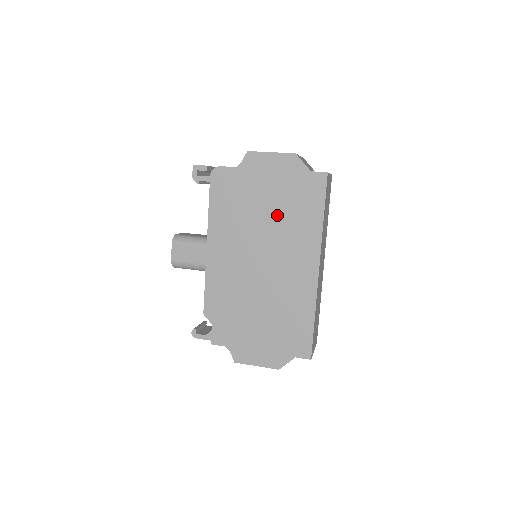
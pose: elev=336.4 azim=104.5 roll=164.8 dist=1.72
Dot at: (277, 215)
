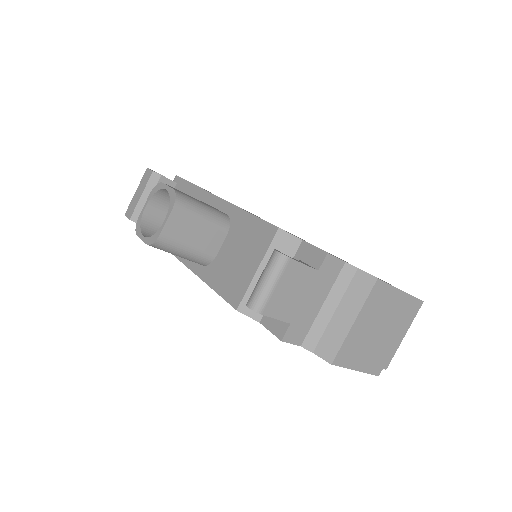
Dot at: occluded
